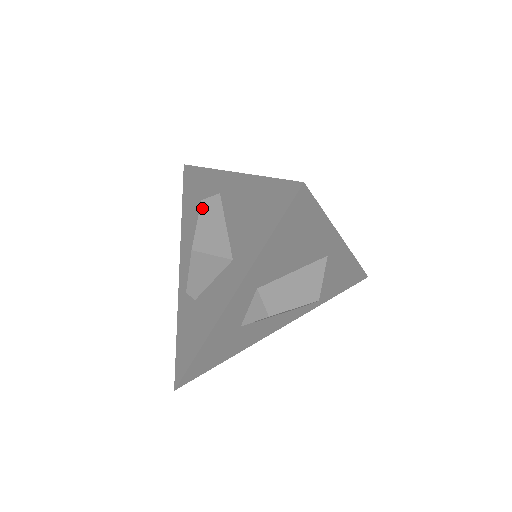
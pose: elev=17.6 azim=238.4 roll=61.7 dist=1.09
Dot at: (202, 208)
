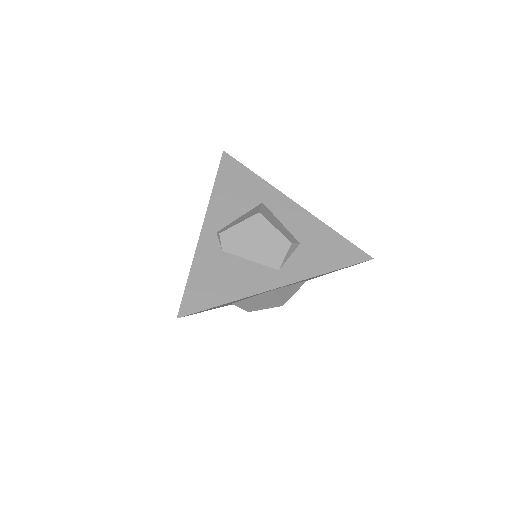
Dot at: occluded
